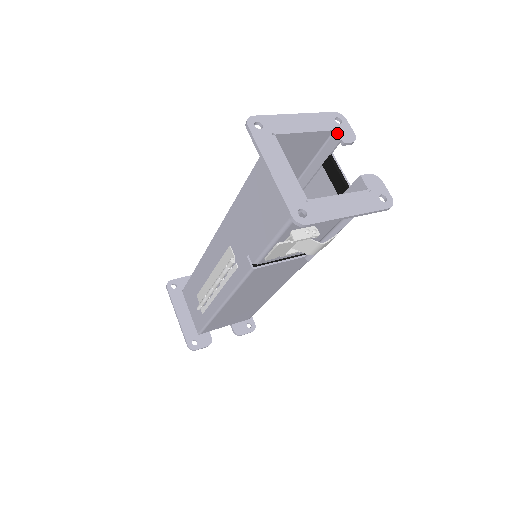
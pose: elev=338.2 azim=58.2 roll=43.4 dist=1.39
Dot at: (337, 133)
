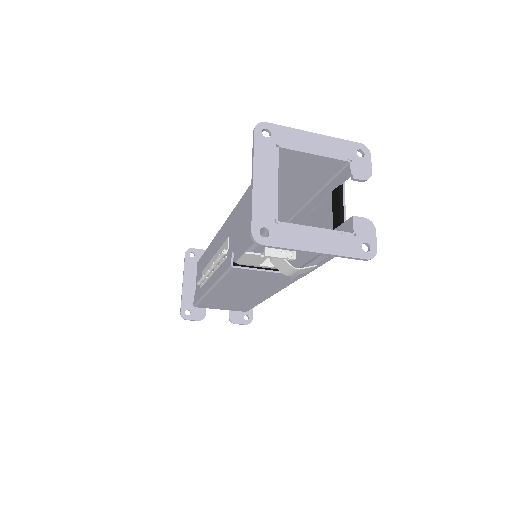
Dot at: (351, 166)
